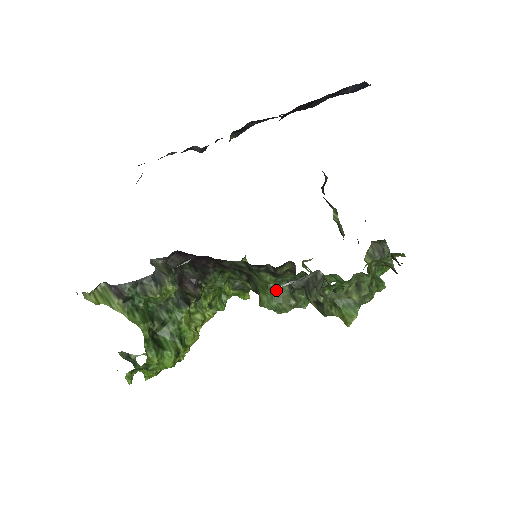
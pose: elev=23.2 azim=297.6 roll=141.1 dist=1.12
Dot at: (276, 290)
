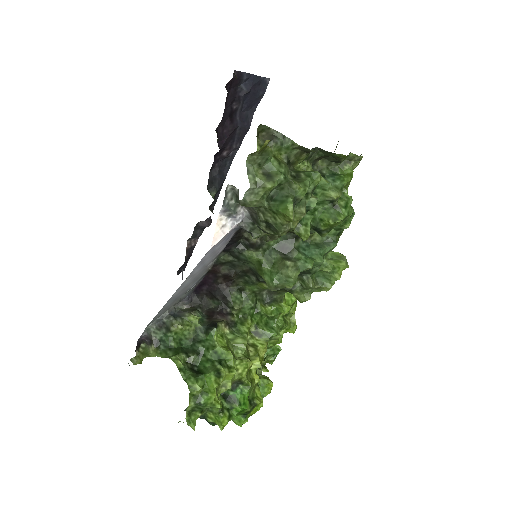
Dot at: (271, 264)
